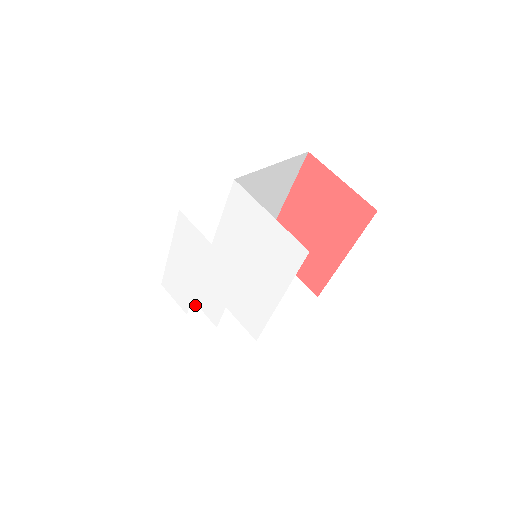
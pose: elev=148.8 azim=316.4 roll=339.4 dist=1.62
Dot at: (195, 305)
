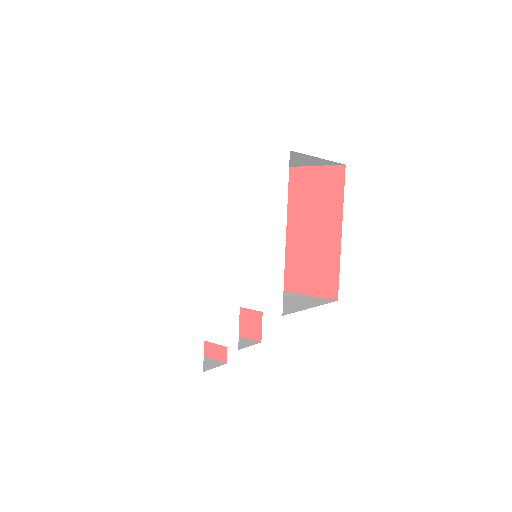
Dot at: (211, 366)
